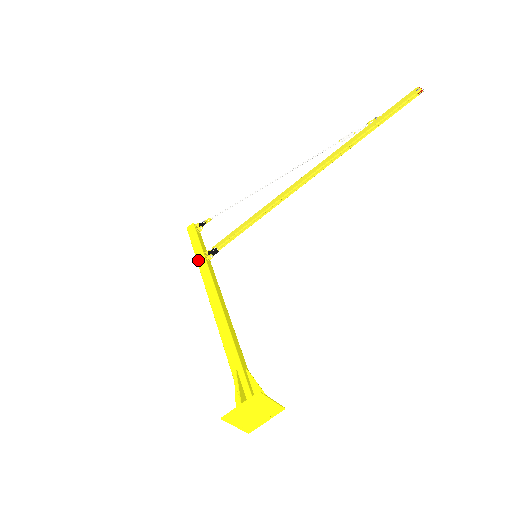
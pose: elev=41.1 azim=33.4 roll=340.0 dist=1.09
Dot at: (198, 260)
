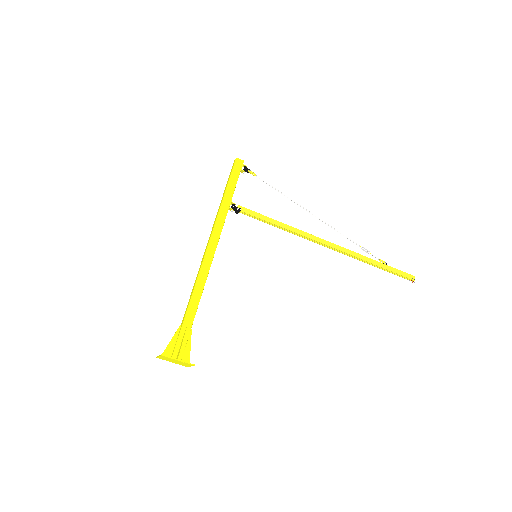
Dot at: (223, 203)
